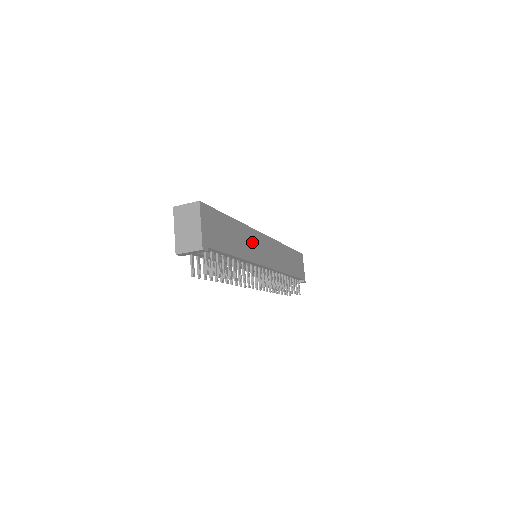
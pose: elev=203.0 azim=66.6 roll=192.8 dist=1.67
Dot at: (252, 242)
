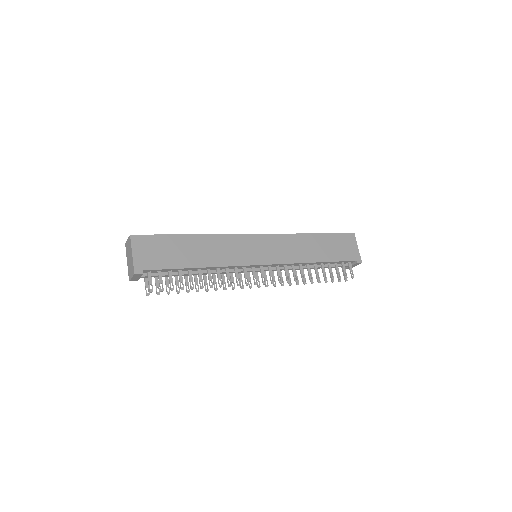
Dot at: (229, 247)
